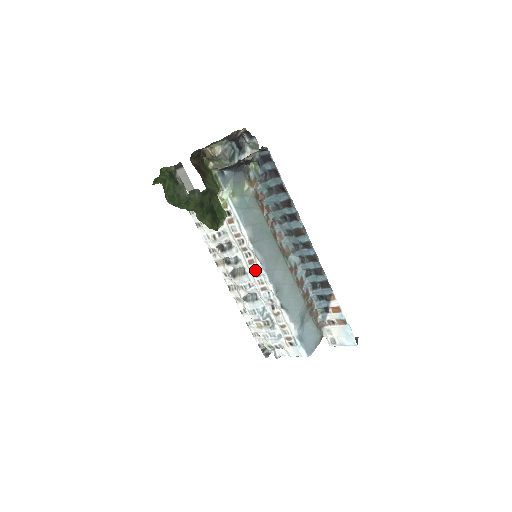
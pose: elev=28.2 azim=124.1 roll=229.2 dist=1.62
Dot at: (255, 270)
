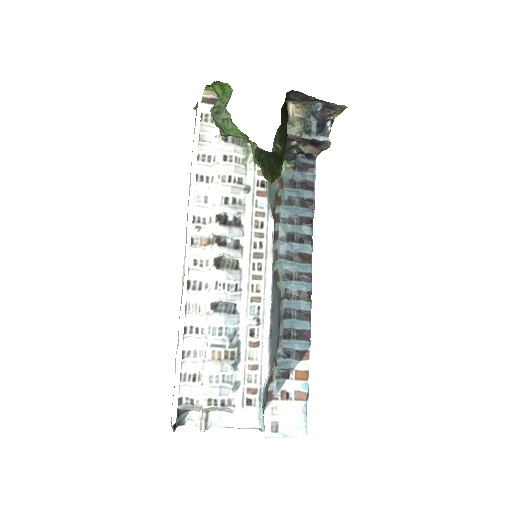
Dot at: (257, 269)
